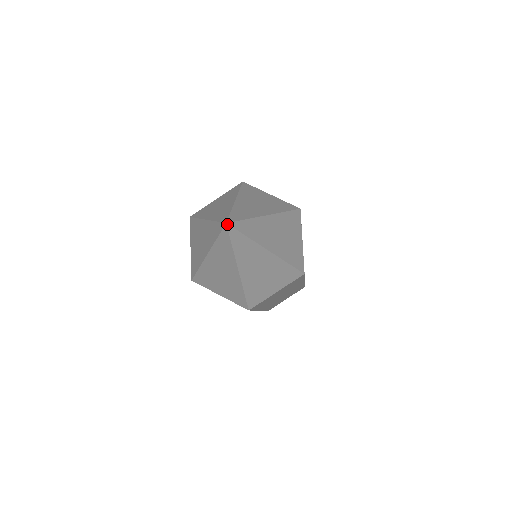
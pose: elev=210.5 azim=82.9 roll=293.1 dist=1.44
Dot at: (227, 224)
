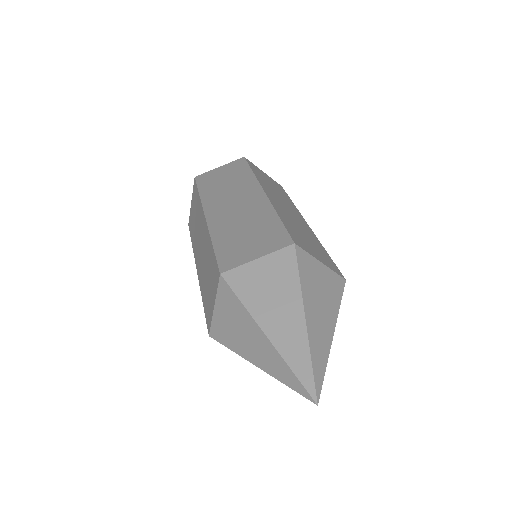
Dot at: (317, 404)
